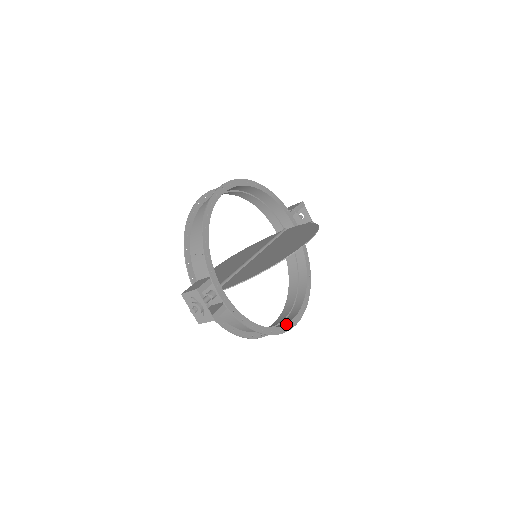
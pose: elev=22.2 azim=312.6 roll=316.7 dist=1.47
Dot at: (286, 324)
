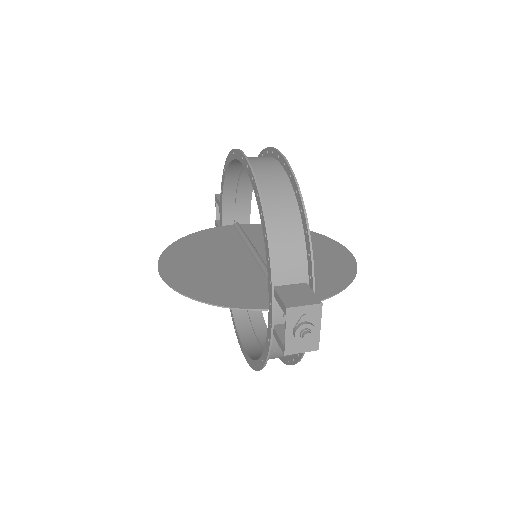
Dot at: occluded
